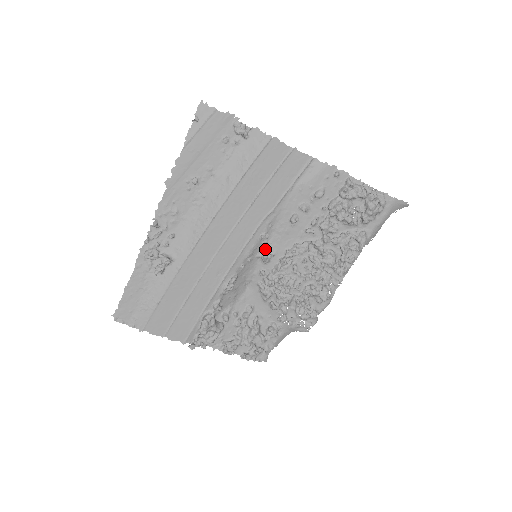
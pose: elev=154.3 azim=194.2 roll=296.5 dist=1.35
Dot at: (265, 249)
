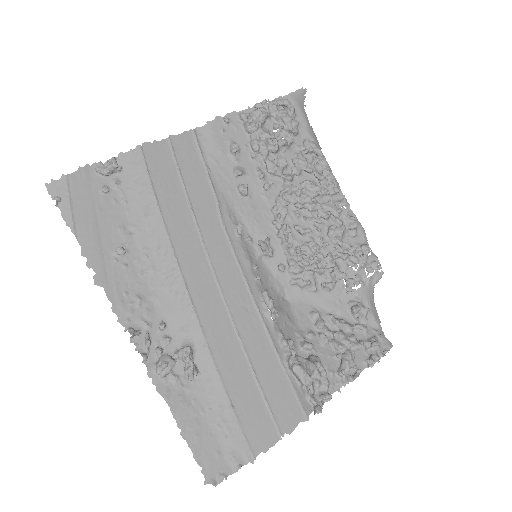
Dot at: (255, 244)
